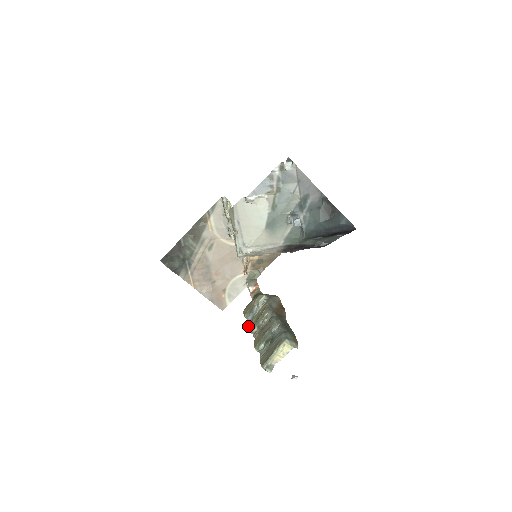
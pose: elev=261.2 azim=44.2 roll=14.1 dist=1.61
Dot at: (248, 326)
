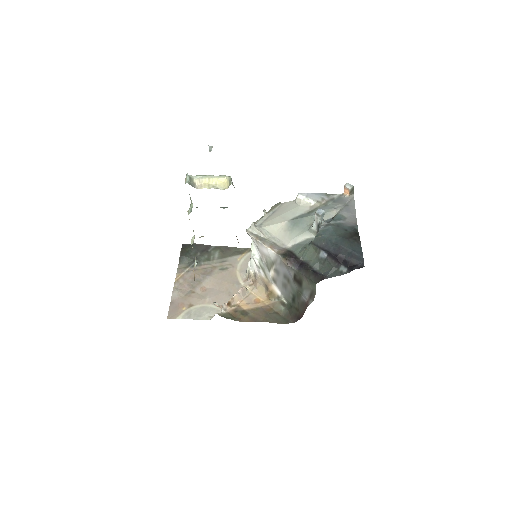
Dot at: occluded
